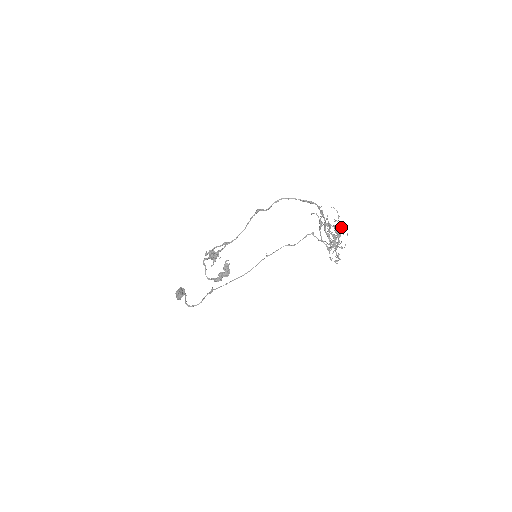
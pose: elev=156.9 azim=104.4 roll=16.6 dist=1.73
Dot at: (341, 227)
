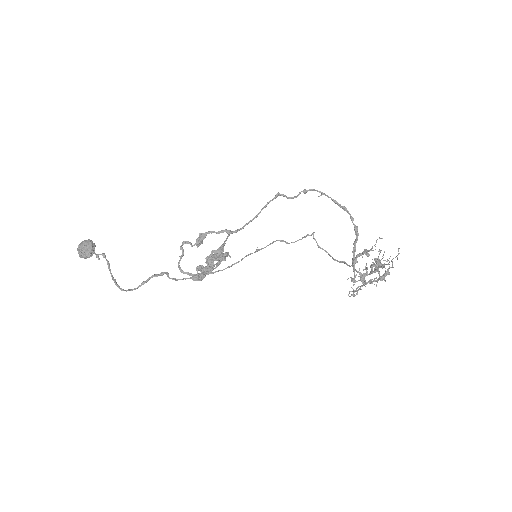
Dot at: occluded
